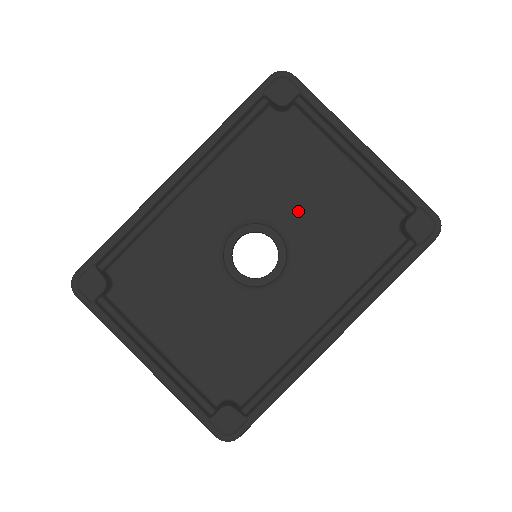
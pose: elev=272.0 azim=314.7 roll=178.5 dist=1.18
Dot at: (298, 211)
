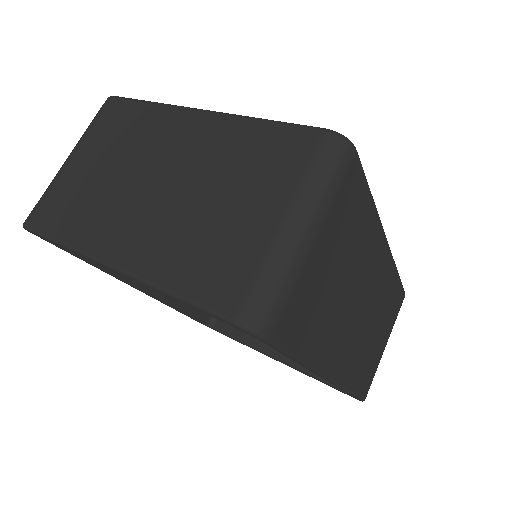
Dot at: occluded
